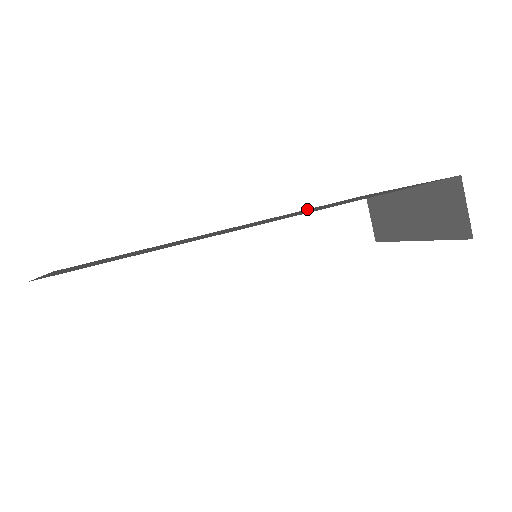
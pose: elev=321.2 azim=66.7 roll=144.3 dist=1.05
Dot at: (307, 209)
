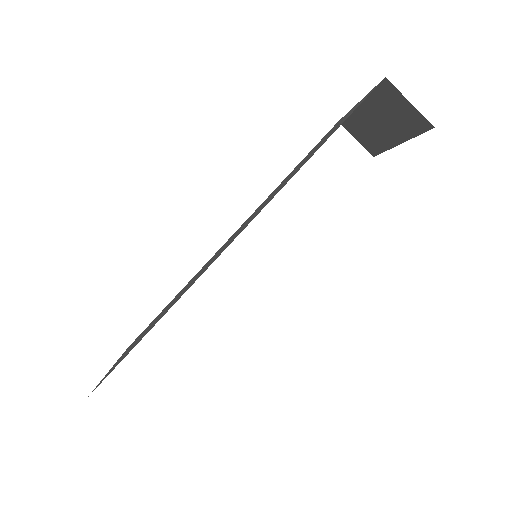
Dot at: occluded
